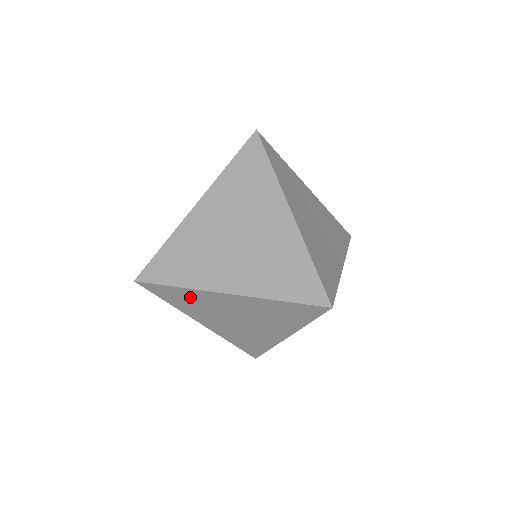
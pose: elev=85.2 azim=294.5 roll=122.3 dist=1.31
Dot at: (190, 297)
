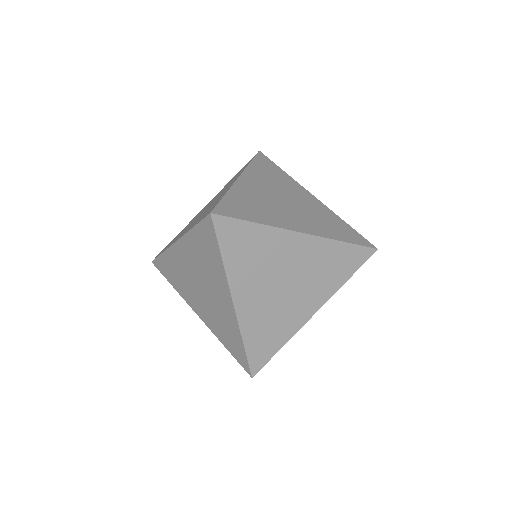
Dot at: occluded
